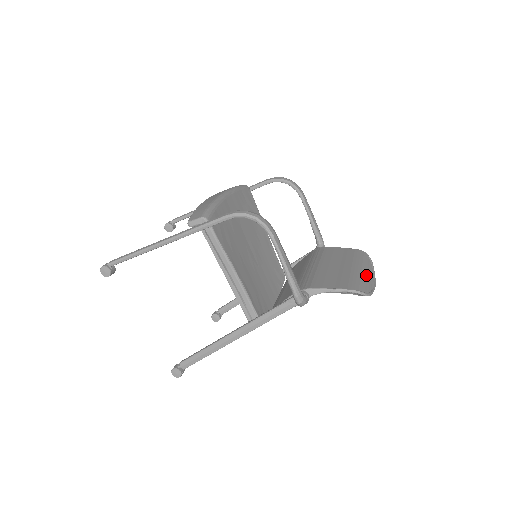
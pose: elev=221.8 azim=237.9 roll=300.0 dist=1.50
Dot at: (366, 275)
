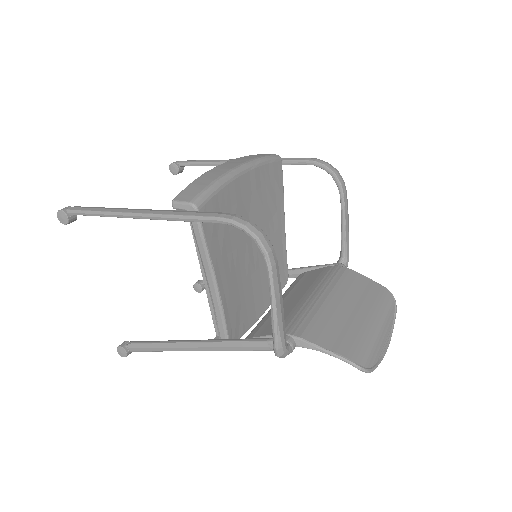
Dot at: (380, 336)
